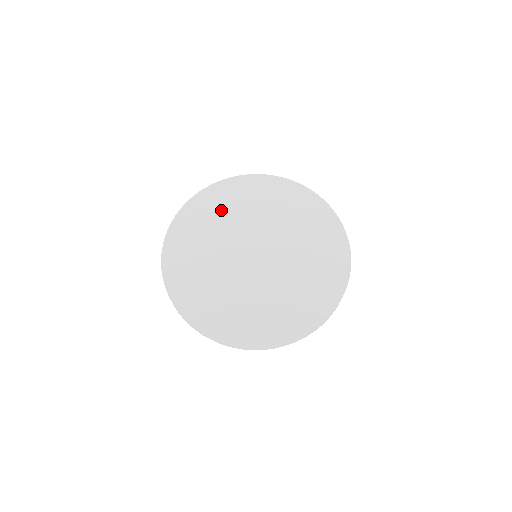
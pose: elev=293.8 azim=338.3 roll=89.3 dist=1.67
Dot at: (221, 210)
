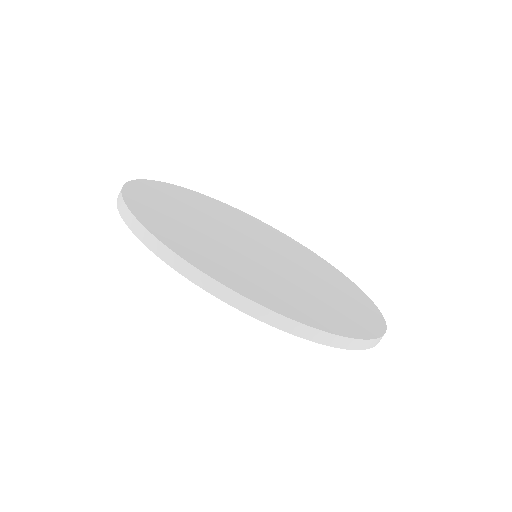
Dot at: (182, 202)
